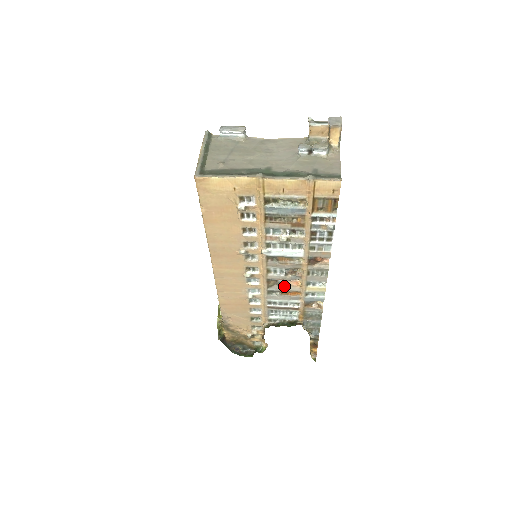
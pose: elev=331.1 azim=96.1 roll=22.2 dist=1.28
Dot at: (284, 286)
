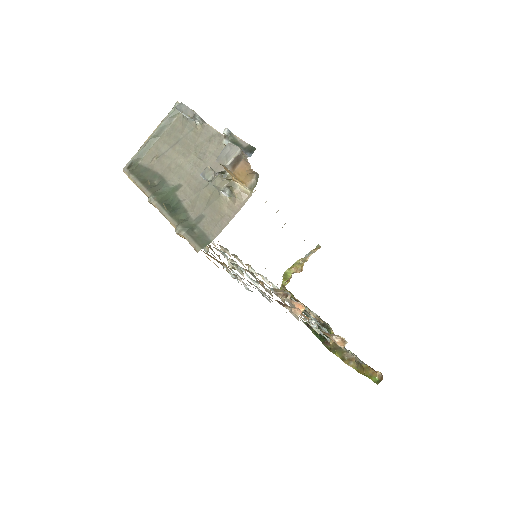
Dot at: (289, 301)
